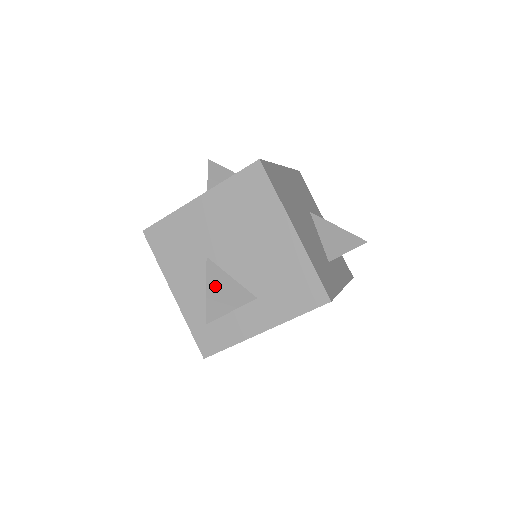
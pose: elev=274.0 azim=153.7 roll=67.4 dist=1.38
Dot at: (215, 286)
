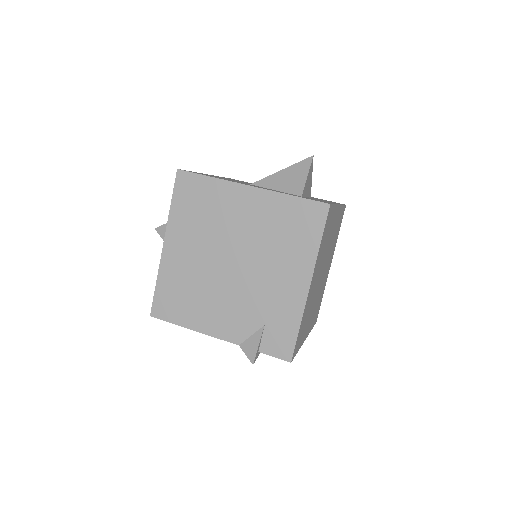
Dot at: occluded
